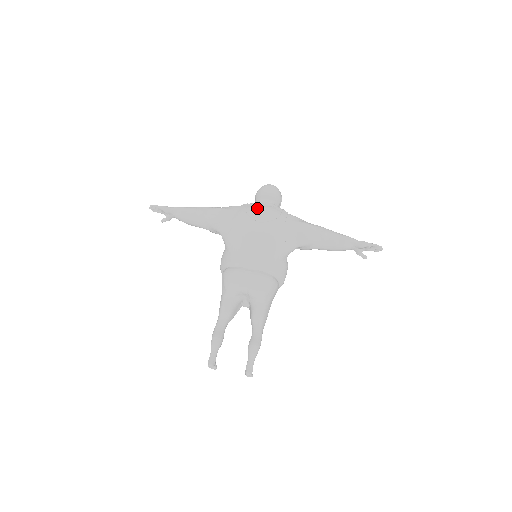
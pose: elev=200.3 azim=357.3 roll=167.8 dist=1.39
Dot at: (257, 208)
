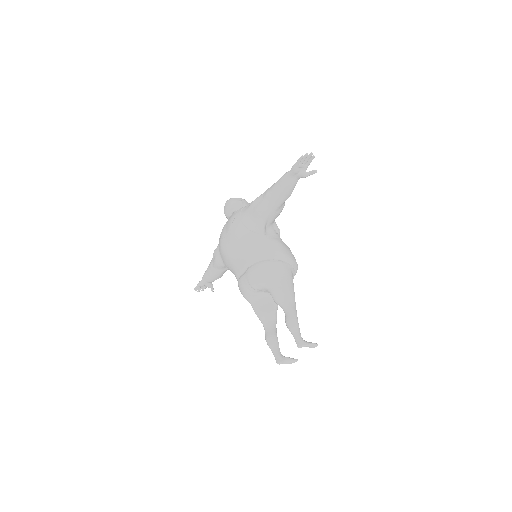
Dot at: (223, 228)
